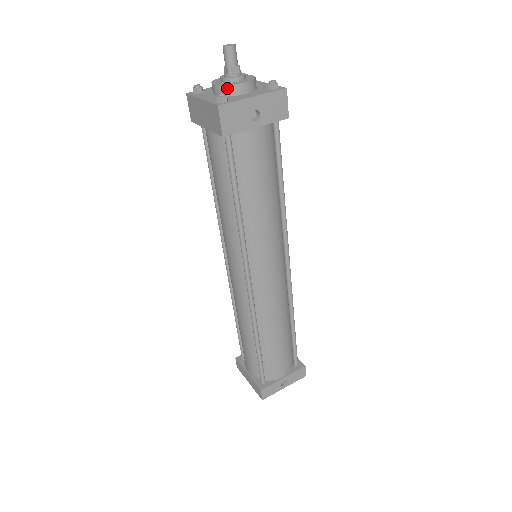
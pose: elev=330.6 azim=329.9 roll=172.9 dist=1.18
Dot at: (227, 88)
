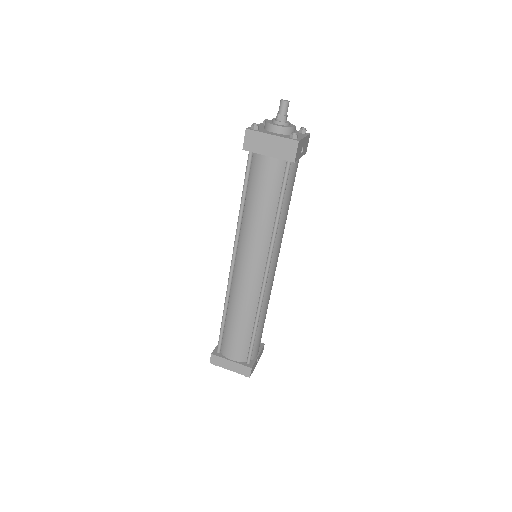
Dot at: (288, 129)
